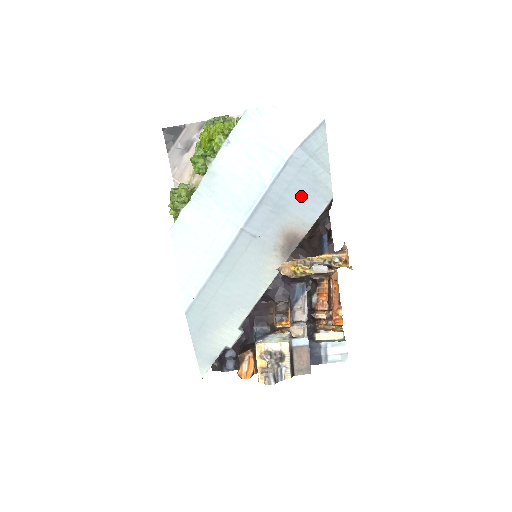
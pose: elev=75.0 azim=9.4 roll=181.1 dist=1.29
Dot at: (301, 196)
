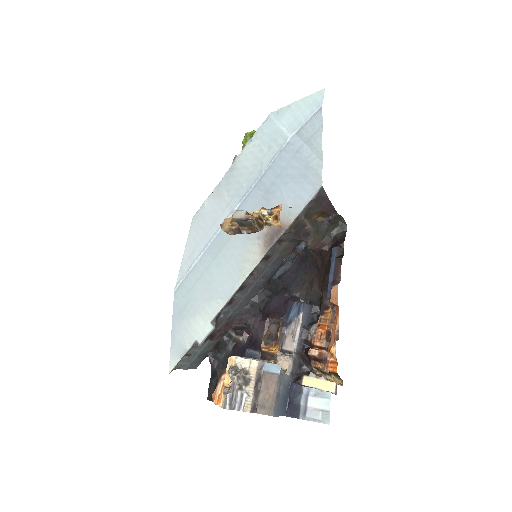
Dot at: (291, 182)
